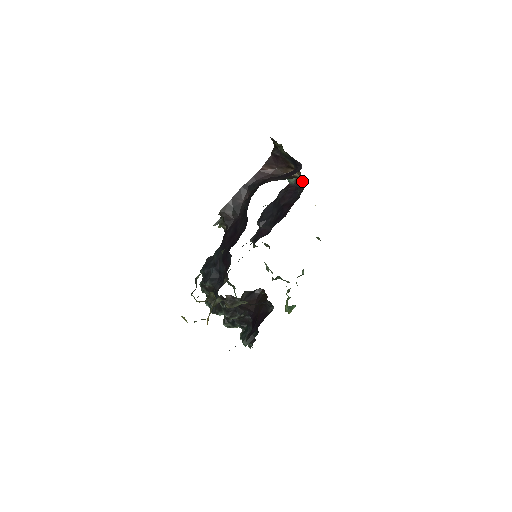
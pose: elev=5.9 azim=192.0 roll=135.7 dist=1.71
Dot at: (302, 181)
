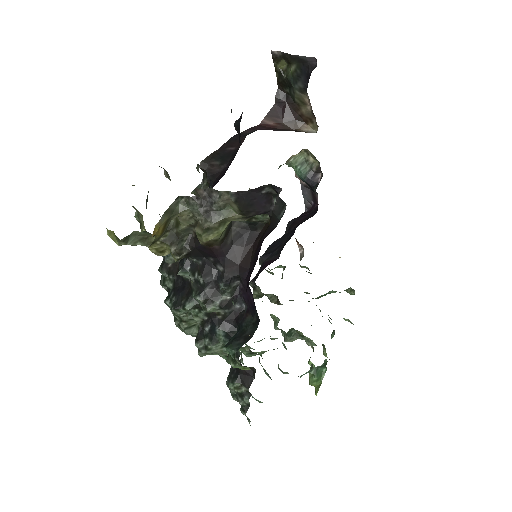
Dot at: (319, 166)
